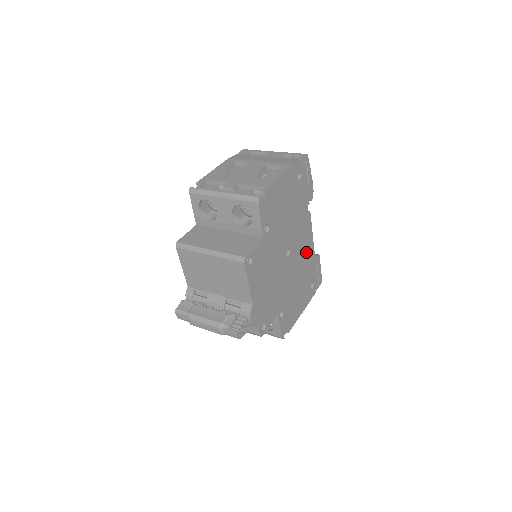
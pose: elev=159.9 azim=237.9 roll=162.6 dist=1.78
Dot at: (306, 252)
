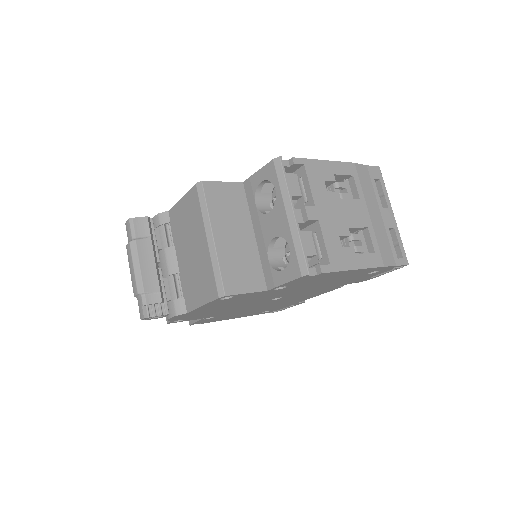
Dot at: (295, 300)
